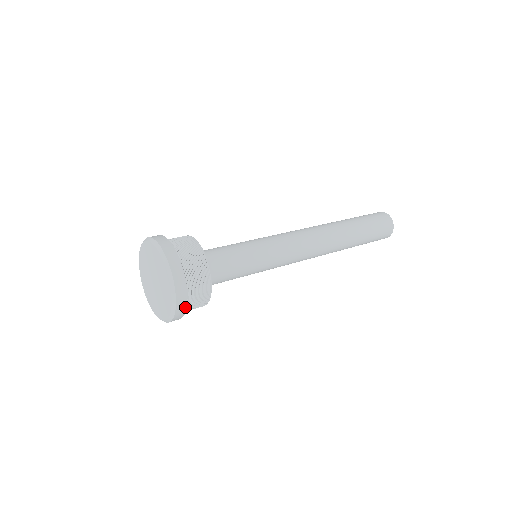
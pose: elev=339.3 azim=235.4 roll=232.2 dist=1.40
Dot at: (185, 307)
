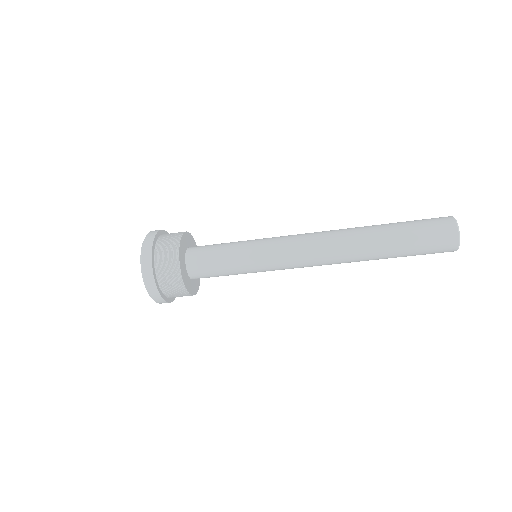
Dot at: (151, 248)
